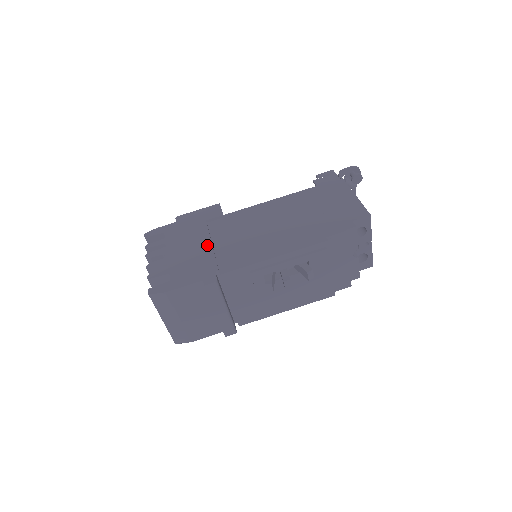
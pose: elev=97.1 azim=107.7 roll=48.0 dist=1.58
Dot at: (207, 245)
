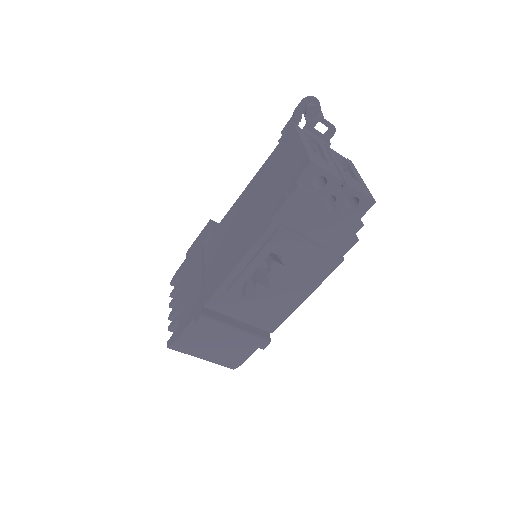
Dot at: (199, 275)
